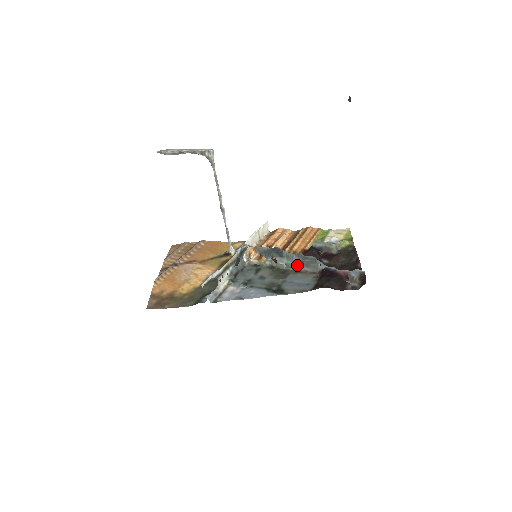
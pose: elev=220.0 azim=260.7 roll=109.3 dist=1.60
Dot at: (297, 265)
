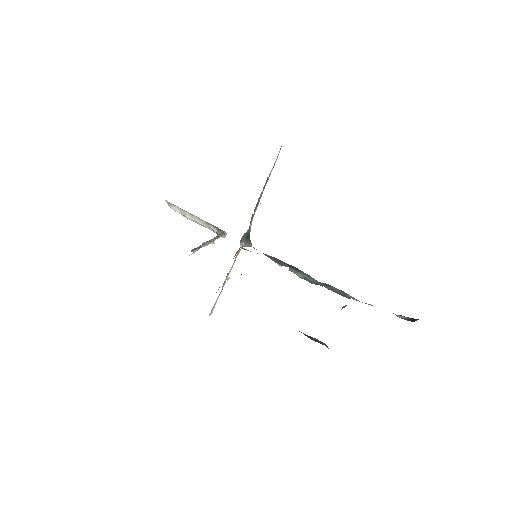
Dot at: (318, 284)
